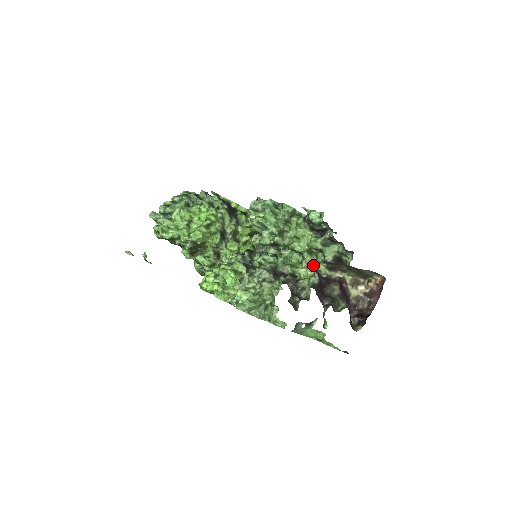
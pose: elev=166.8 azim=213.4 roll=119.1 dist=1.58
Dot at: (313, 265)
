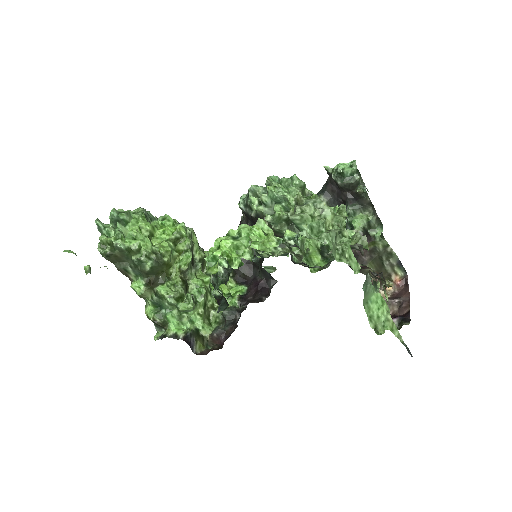
Dot at: occluded
